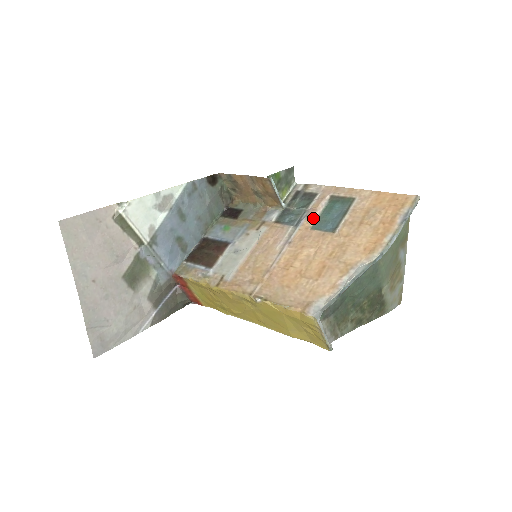
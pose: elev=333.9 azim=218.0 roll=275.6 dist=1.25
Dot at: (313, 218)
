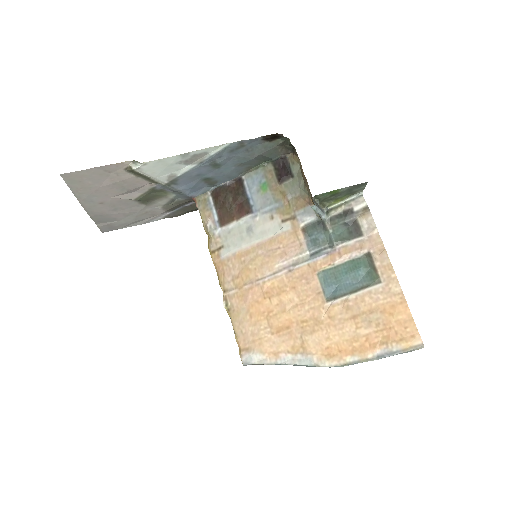
Dot at: (330, 264)
